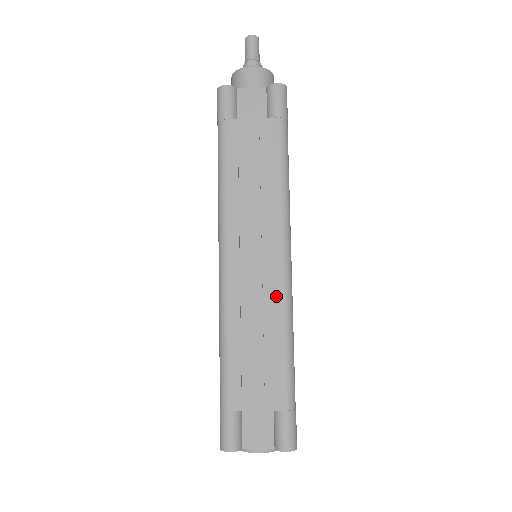
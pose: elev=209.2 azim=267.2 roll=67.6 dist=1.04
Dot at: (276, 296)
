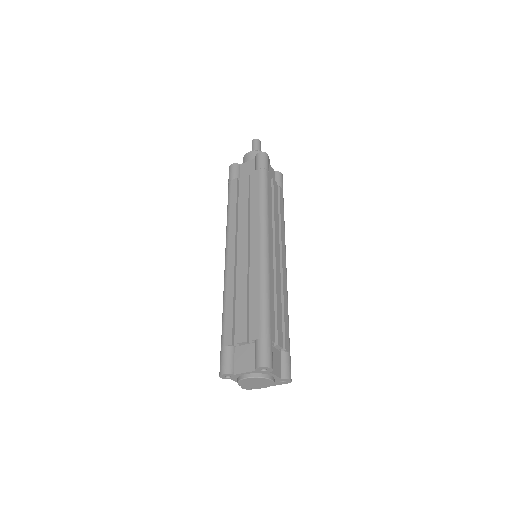
Dot at: (256, 266)
